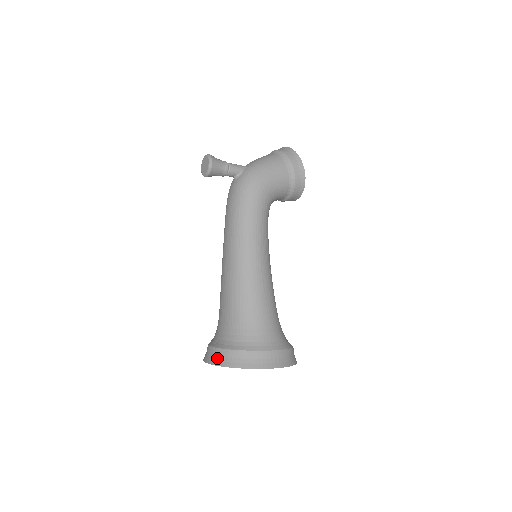
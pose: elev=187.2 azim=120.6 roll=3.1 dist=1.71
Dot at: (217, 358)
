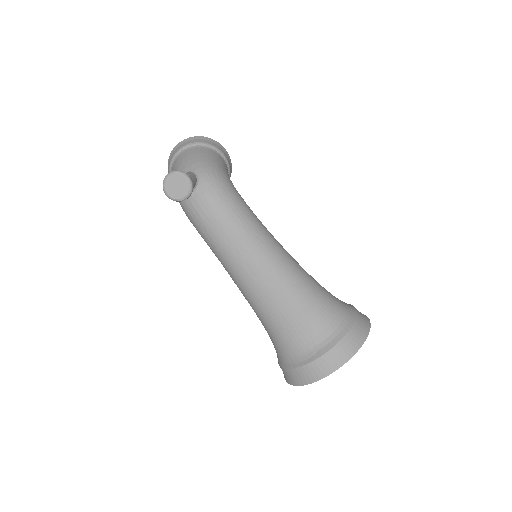
Dot at: (337, 359)
